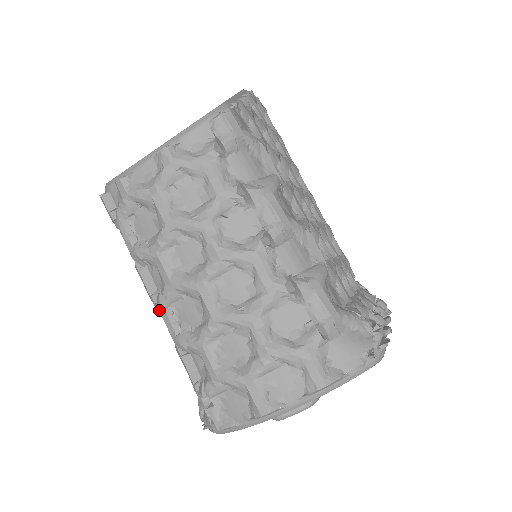
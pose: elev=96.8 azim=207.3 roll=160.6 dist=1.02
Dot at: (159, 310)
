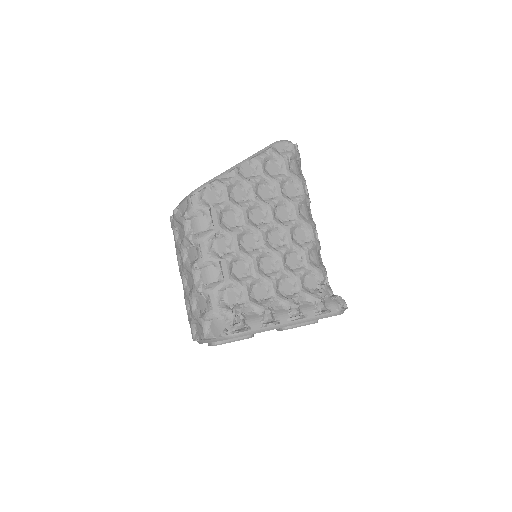
Dot at: occluded
